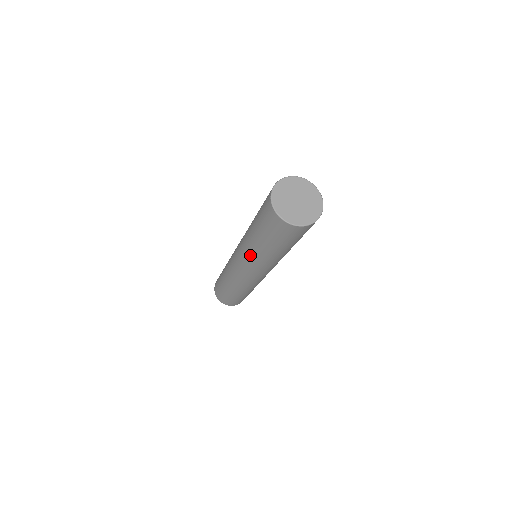
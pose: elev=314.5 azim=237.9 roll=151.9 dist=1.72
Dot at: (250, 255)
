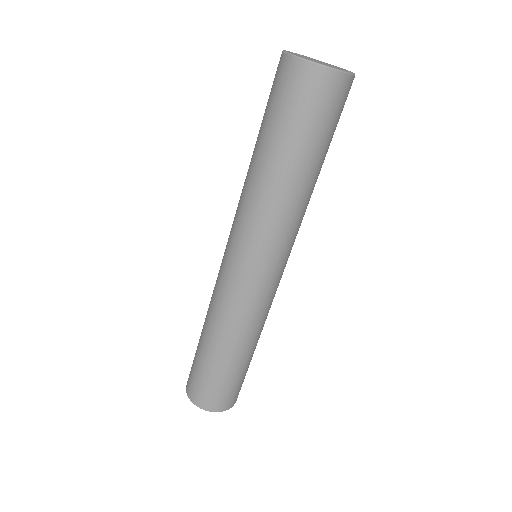
Dot at: (248, 205)
